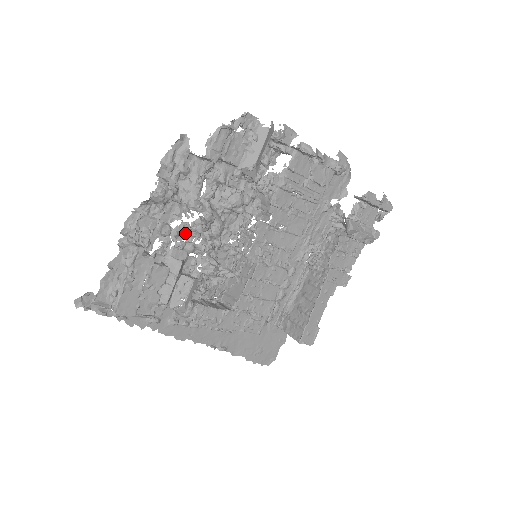
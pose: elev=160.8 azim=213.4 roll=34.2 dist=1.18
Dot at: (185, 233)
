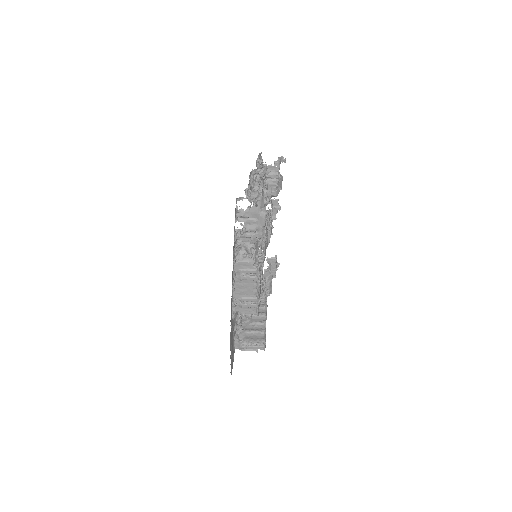
Dot at: occluded
